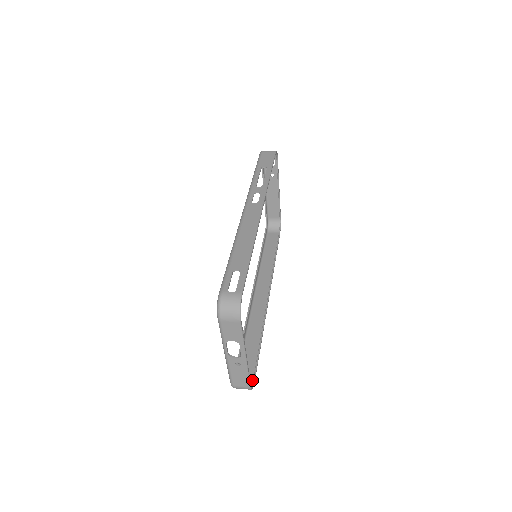
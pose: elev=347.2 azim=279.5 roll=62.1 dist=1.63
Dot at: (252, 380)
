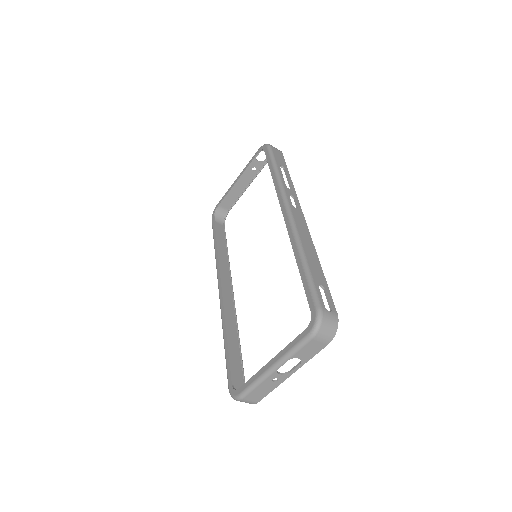
Dot at: occluded
